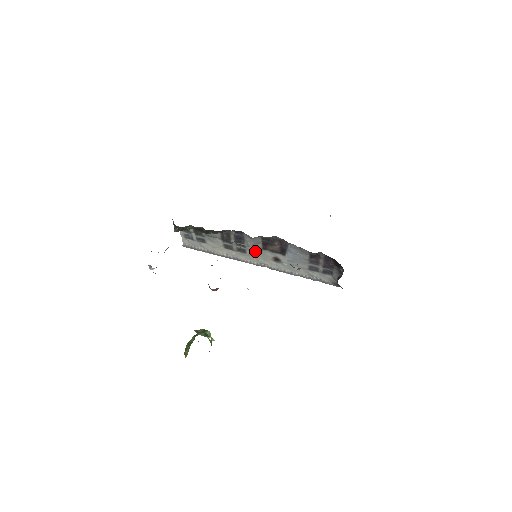
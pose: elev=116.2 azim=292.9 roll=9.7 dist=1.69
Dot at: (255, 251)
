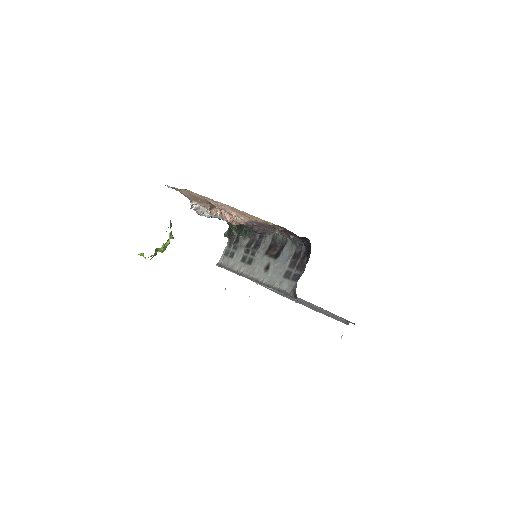
Dot at: (259, 259)
